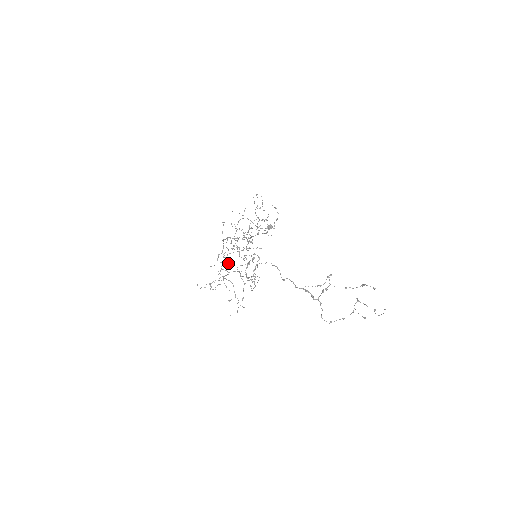
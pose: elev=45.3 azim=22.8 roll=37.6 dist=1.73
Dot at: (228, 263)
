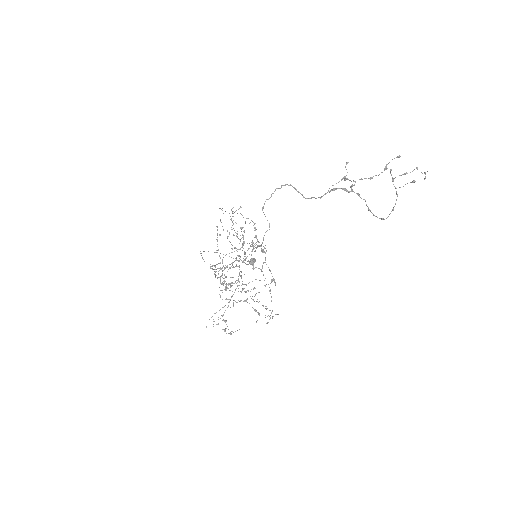
Dot at: occluded
